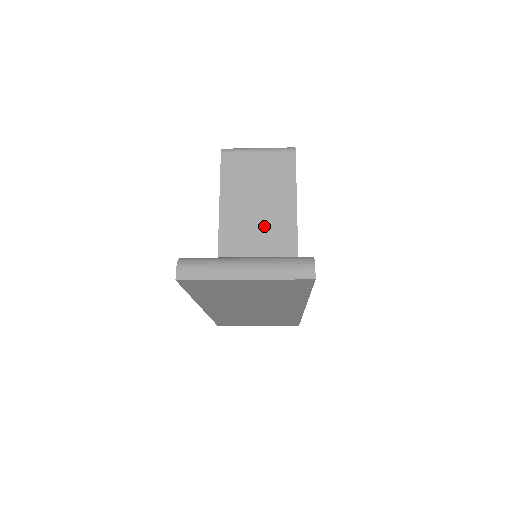
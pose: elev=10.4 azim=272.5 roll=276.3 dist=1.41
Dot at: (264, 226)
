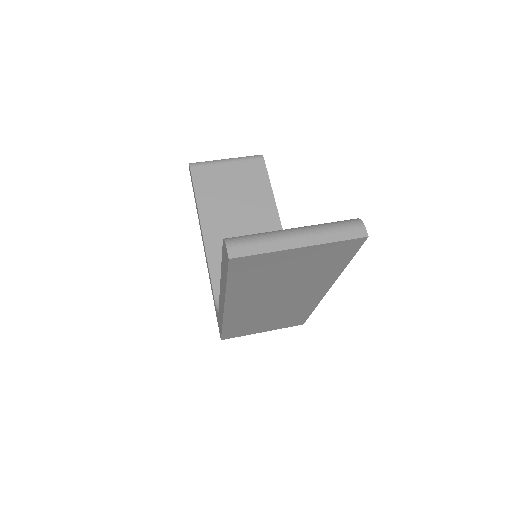
Dot at: (249, 231)
